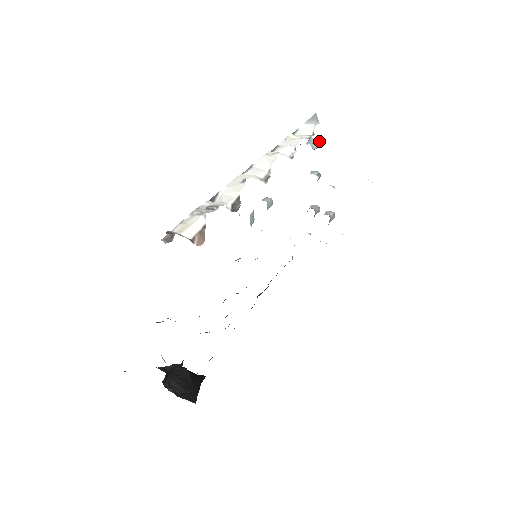
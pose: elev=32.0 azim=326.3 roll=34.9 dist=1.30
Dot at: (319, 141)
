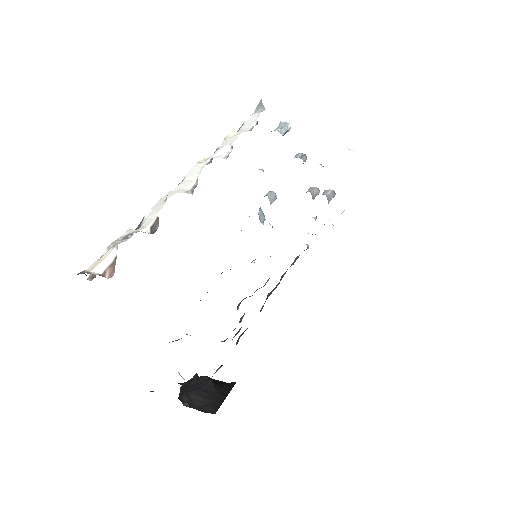
Dot at: (288, 123)
